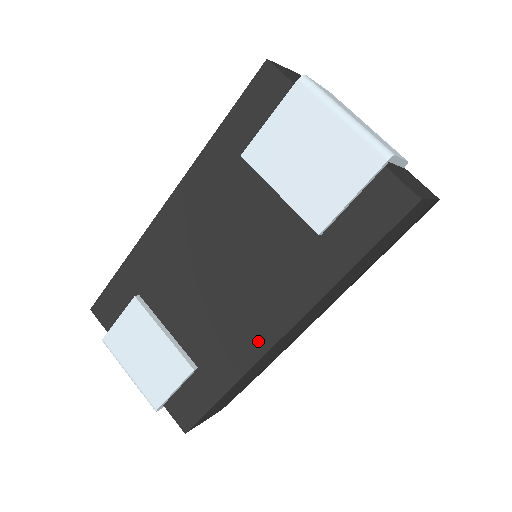
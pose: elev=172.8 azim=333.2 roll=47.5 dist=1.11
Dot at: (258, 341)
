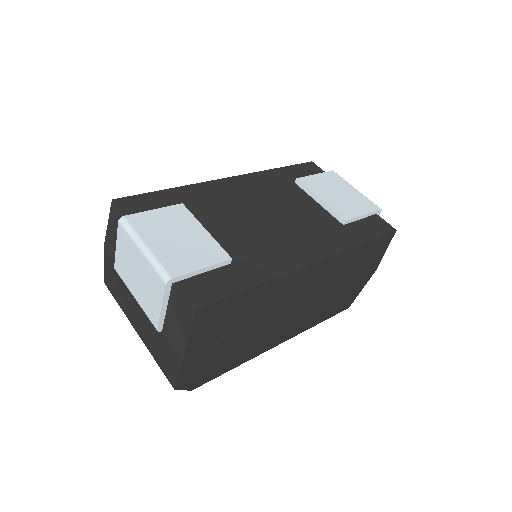
Dot at: (294, 260)
